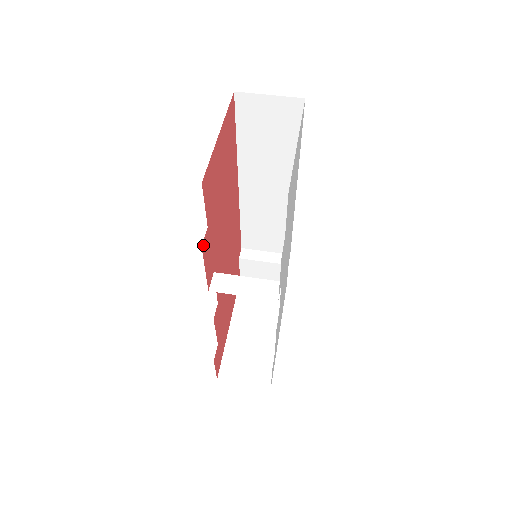
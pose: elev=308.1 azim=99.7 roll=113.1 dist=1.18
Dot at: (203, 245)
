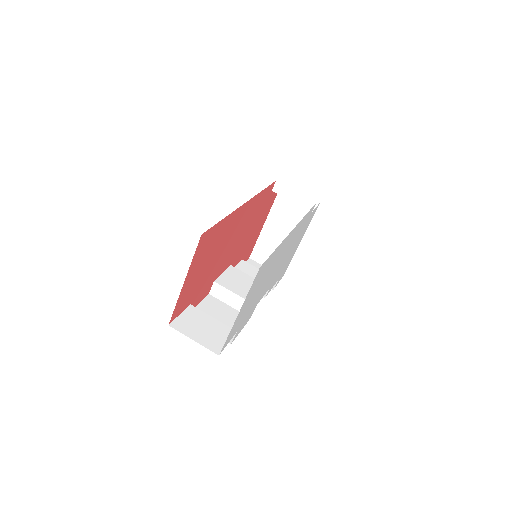
Dot at: occluded
